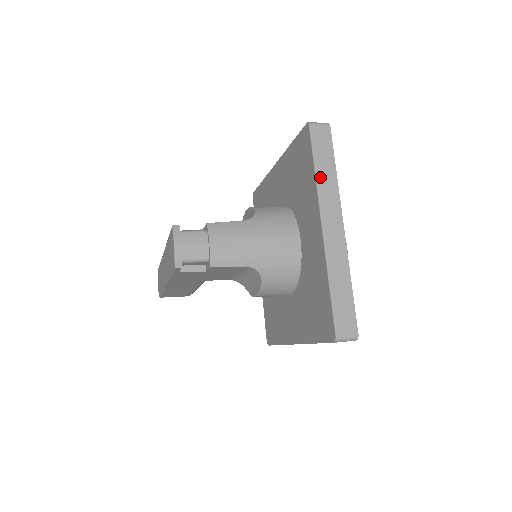
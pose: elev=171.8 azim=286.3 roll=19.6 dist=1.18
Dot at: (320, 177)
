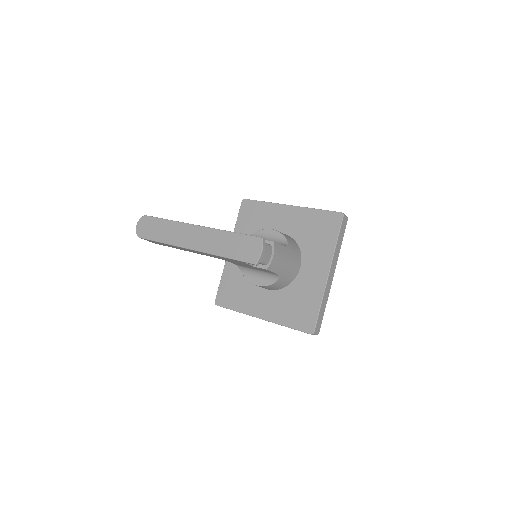
Dot at: (337, 246)
